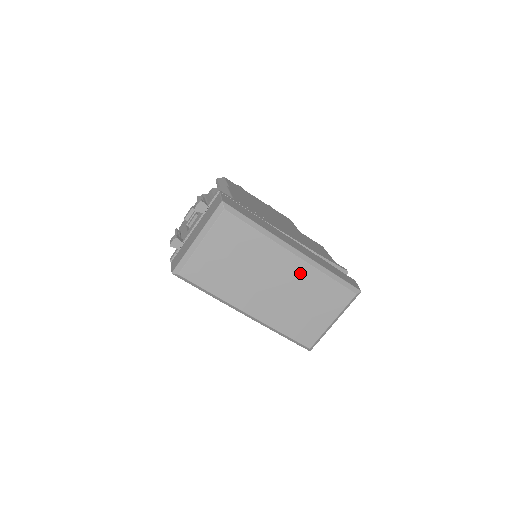
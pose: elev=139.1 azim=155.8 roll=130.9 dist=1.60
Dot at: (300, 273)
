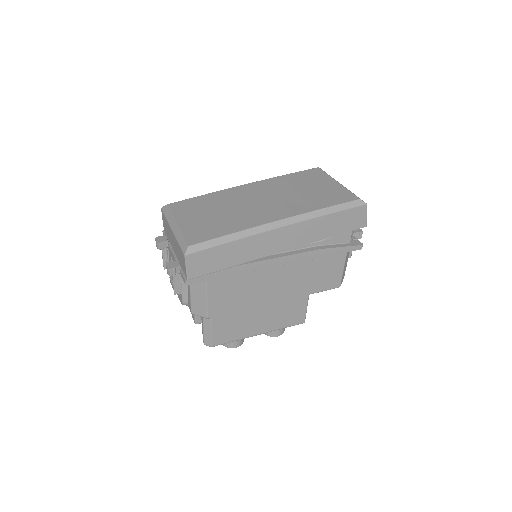
Dot at: (266, 186)
